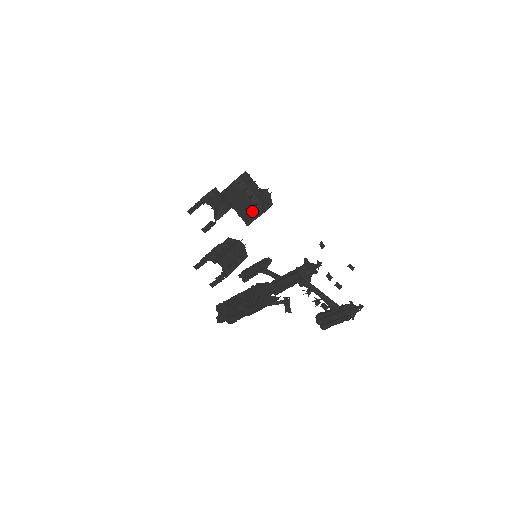
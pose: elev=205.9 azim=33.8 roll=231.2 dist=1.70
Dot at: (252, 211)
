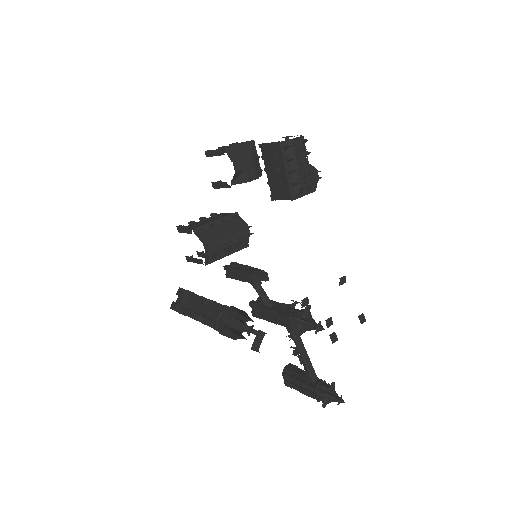
Dot at: (285, 188)
